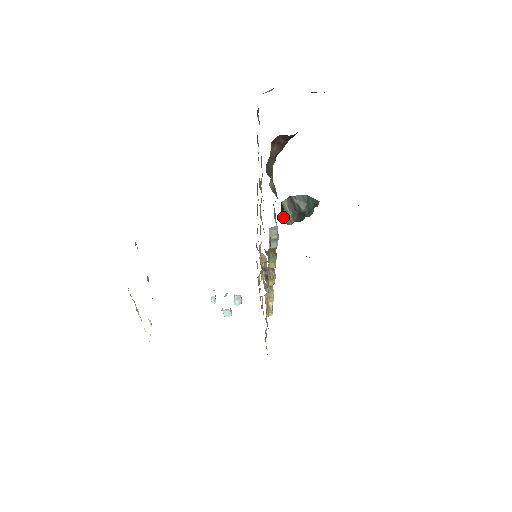
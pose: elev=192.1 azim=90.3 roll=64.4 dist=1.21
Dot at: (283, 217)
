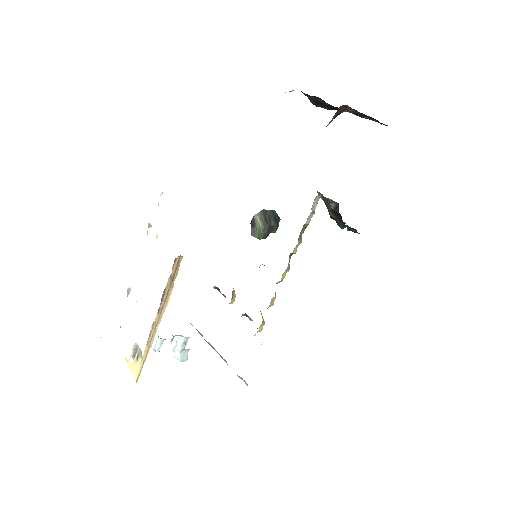
Dot at: (254, 232)
